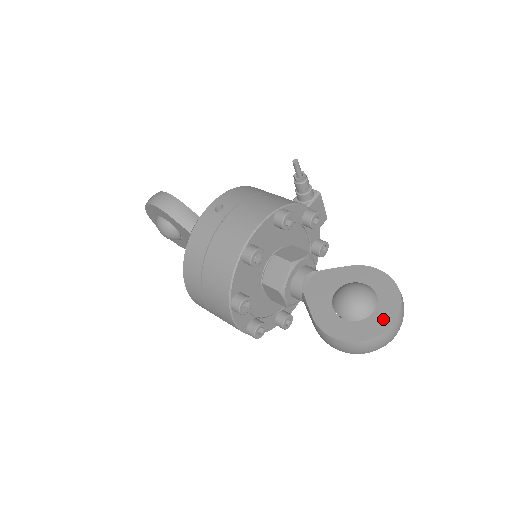
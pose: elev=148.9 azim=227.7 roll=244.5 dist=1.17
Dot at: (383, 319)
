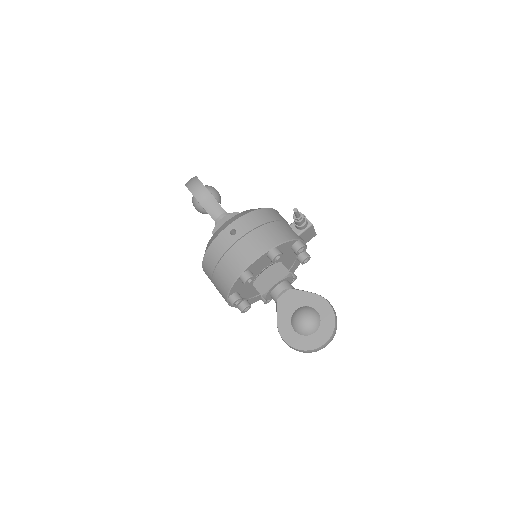
Dot at: (318, 340)
